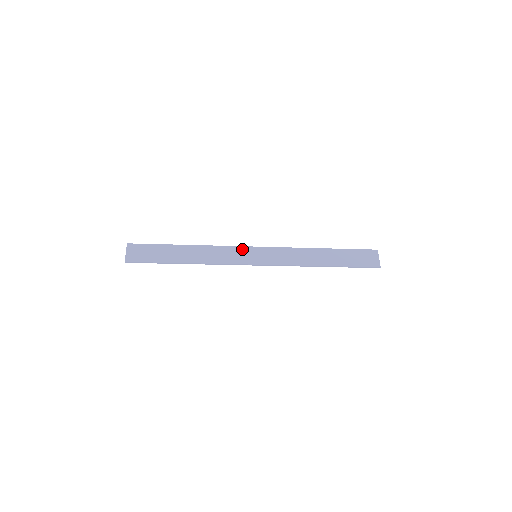
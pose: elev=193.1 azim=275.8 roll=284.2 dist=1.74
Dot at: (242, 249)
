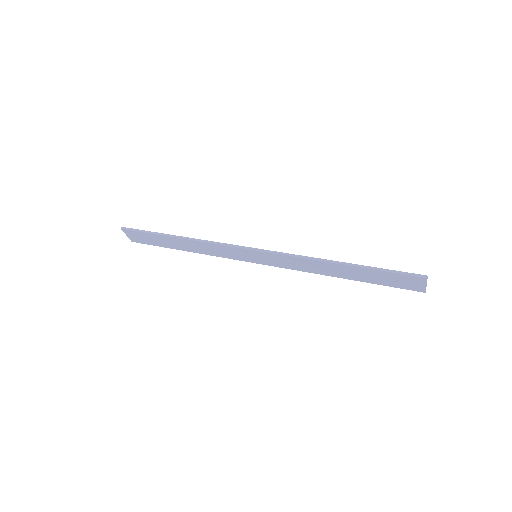
Dot at: (237, 250)
